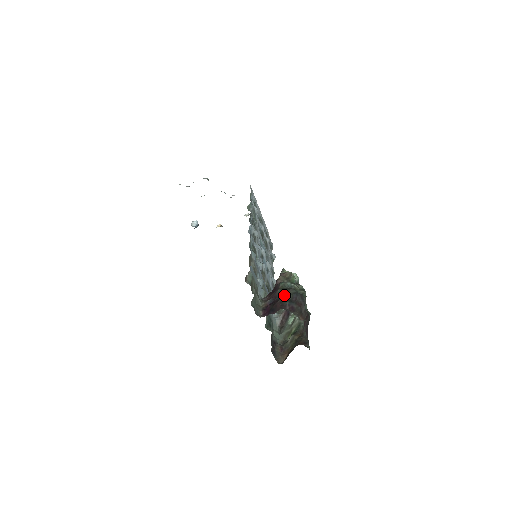
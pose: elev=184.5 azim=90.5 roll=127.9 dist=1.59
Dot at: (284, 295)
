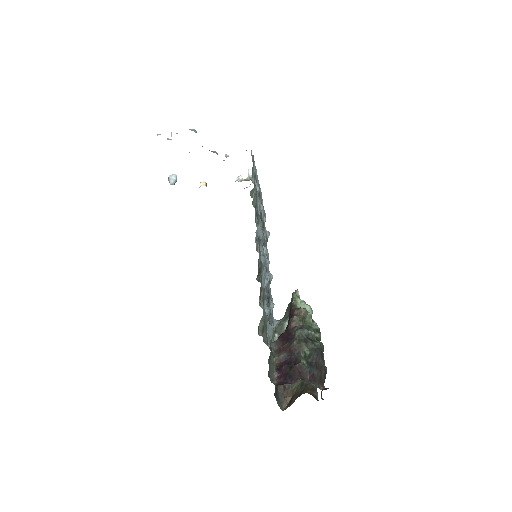
Dot at: (302, 353)
